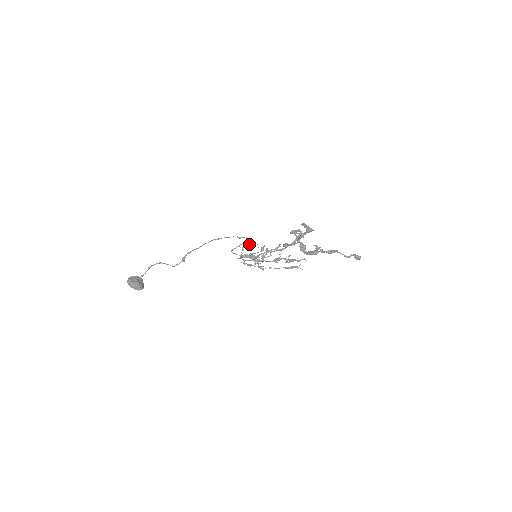
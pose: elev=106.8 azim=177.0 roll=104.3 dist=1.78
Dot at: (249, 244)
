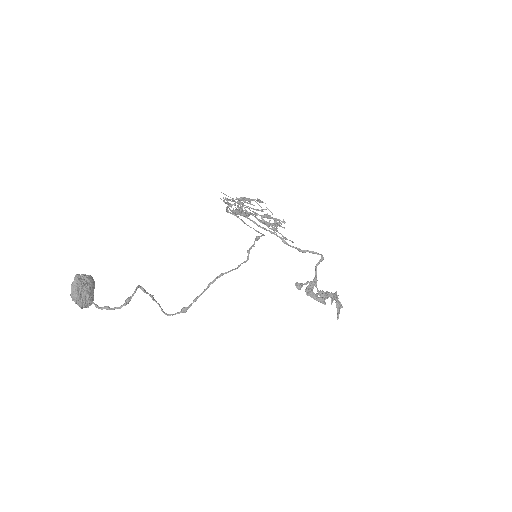
Dot at: (252, 200)
